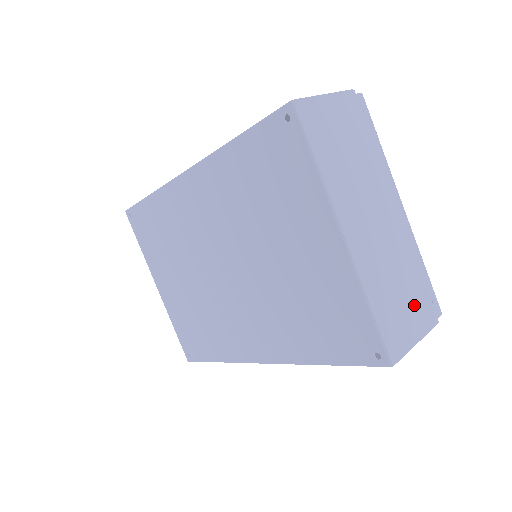
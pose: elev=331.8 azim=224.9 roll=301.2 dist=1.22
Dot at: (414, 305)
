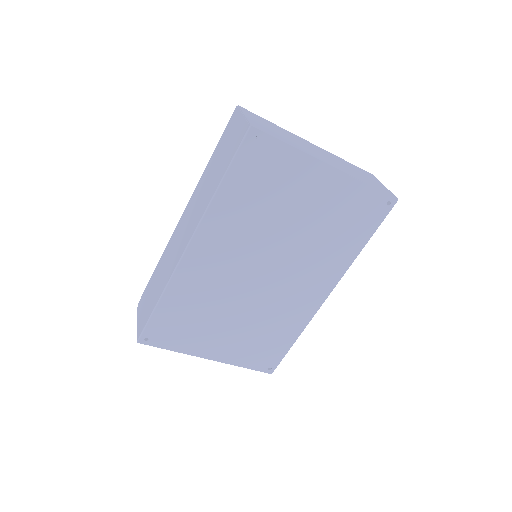
Dot at: (364, 174)
